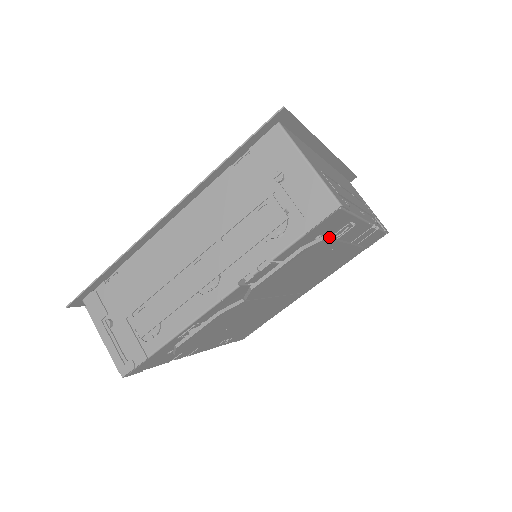
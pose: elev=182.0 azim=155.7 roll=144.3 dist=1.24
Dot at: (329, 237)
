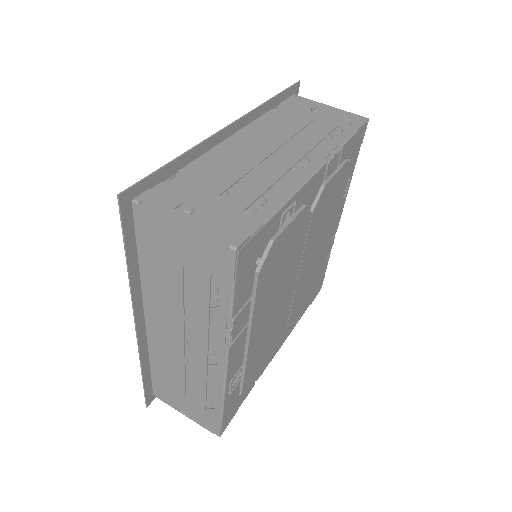
Dot at: occluded
